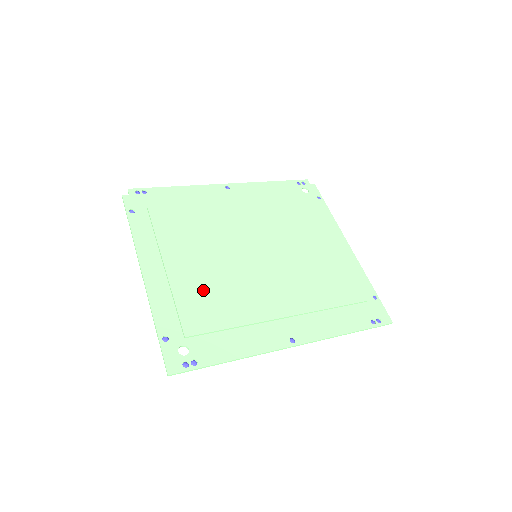
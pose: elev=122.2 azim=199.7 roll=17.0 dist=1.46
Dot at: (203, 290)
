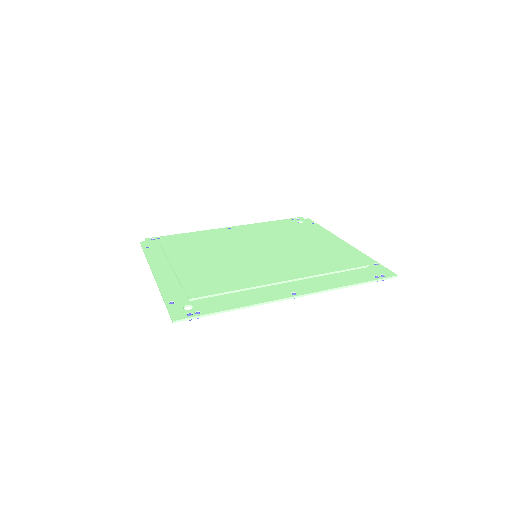
Dot at: (206, 275)
